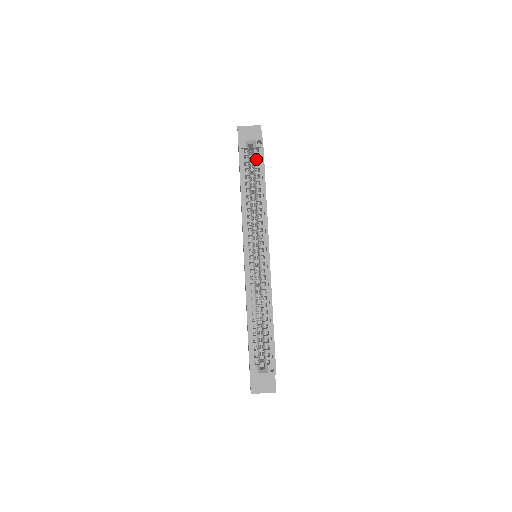
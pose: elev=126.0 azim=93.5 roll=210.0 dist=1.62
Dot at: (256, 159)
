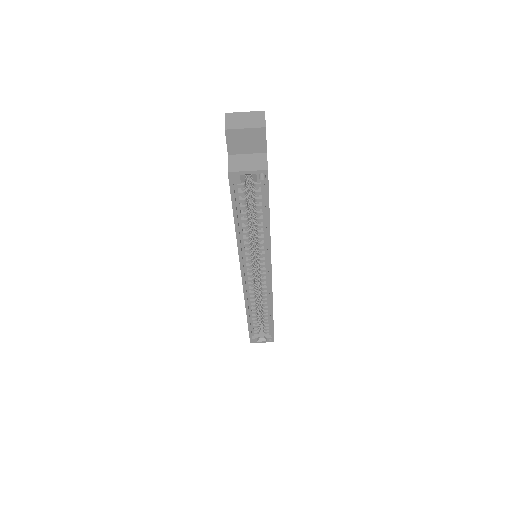
Dot at: (257, 192)
